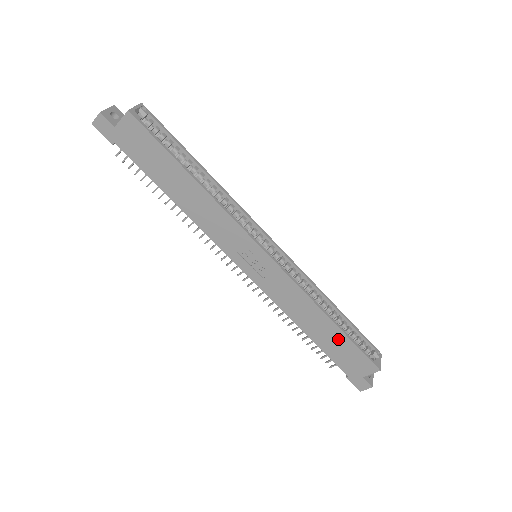
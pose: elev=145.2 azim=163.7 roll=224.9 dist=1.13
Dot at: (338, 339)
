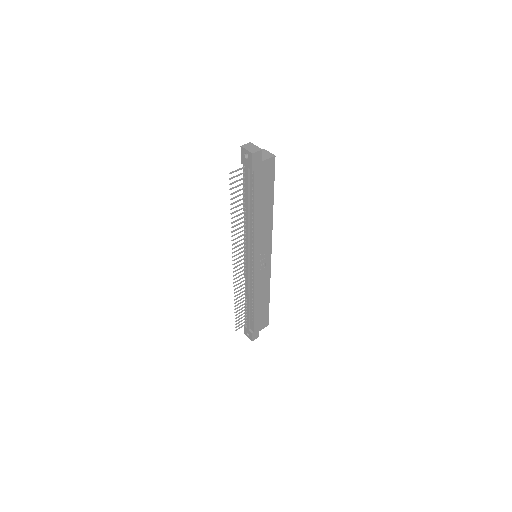
Dot at: (265, 308)
